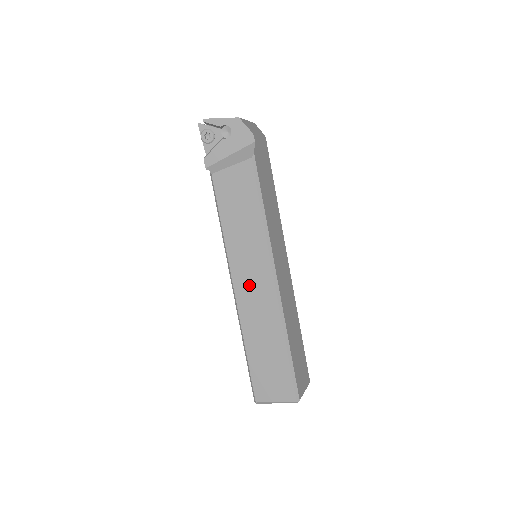
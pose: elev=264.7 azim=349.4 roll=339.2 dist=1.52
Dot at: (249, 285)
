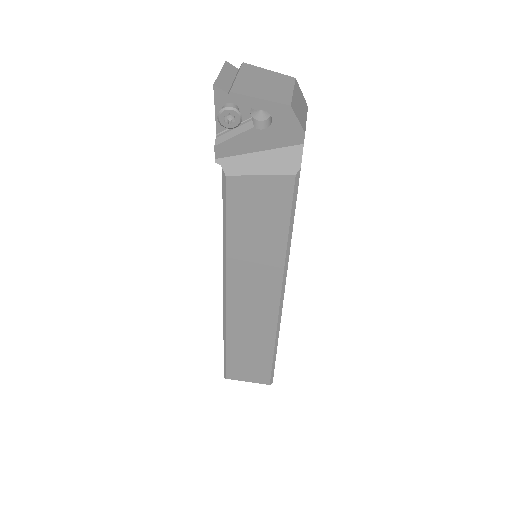
Dot at: (247, 299)
